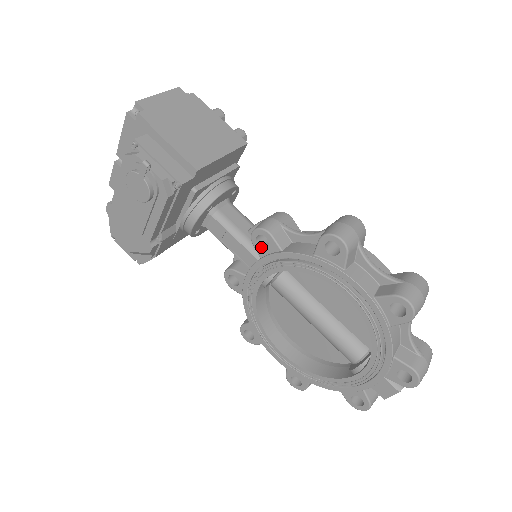
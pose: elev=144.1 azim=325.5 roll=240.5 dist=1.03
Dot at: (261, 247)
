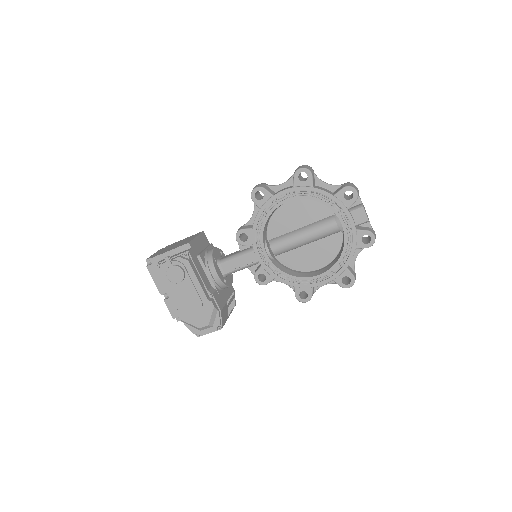
Dot at: (247, 241)
